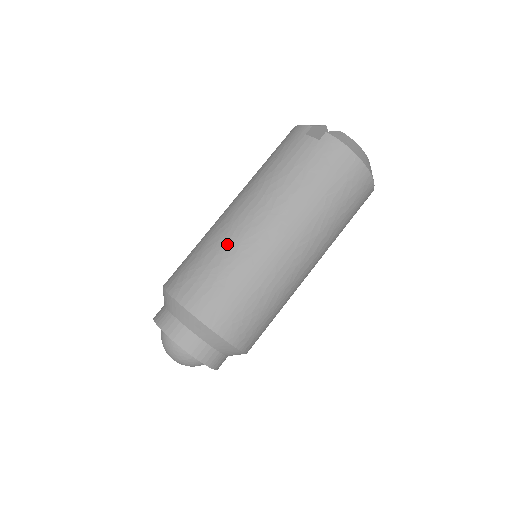
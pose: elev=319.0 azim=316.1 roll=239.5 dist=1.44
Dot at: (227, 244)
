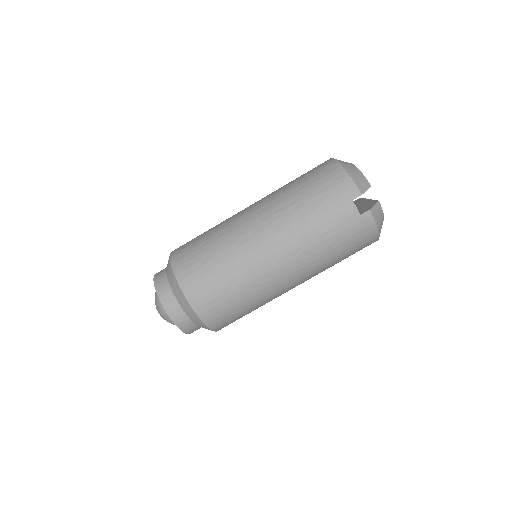
Dot at: (247, 273)
